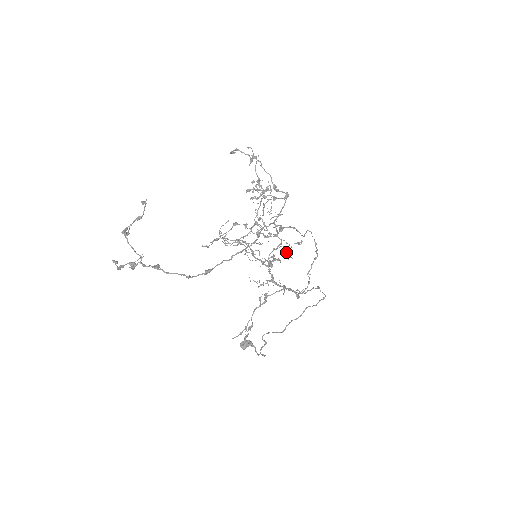
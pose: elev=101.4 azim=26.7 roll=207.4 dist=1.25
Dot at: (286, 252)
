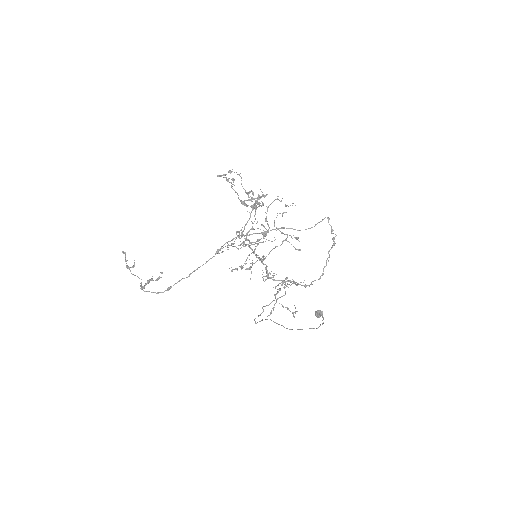
Dot at: occluded
